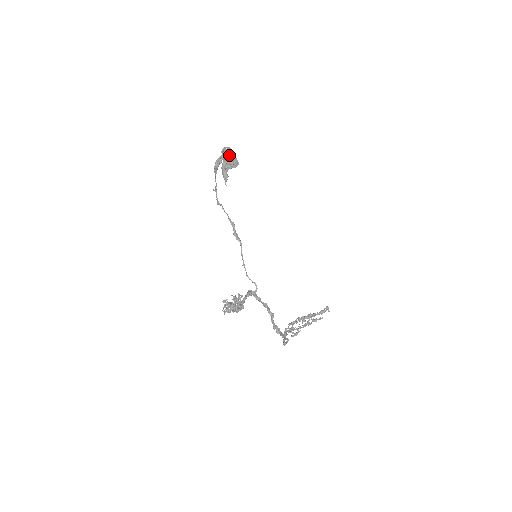
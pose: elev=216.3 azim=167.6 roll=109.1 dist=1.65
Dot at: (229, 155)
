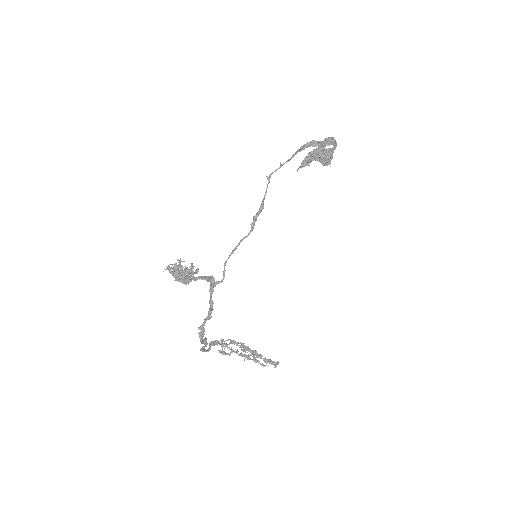
Dot at: (328, 148)
